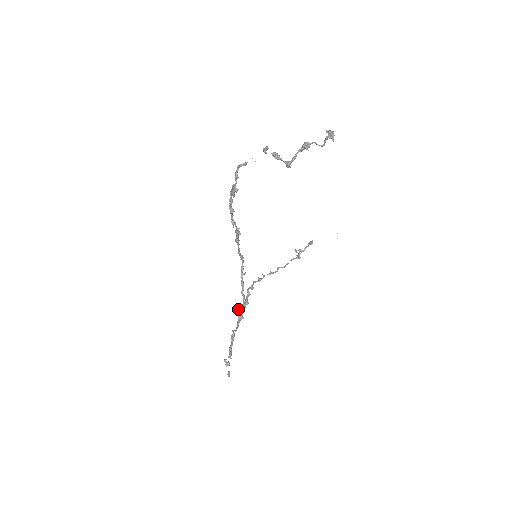
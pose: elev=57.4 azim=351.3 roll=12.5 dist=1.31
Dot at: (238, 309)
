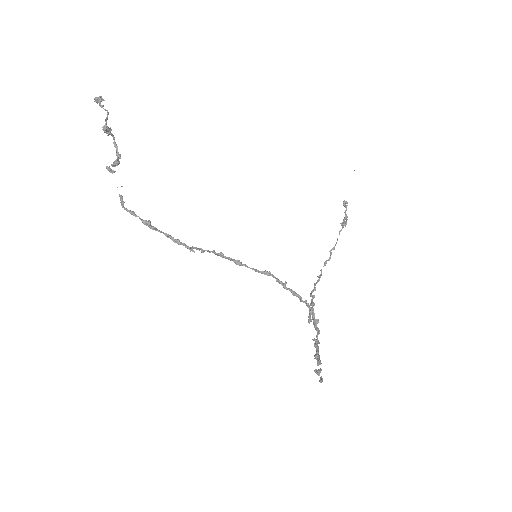
Dot at: (308, 317)
